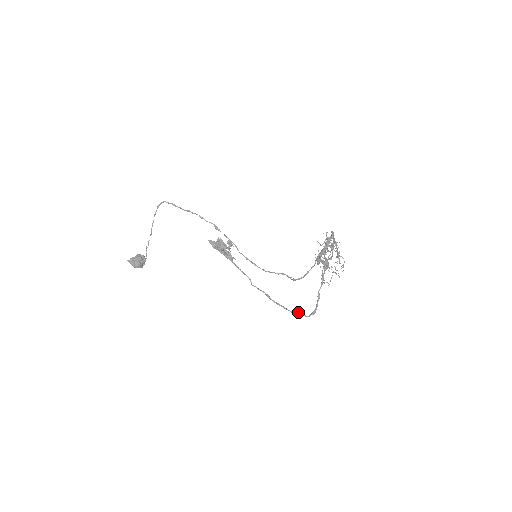
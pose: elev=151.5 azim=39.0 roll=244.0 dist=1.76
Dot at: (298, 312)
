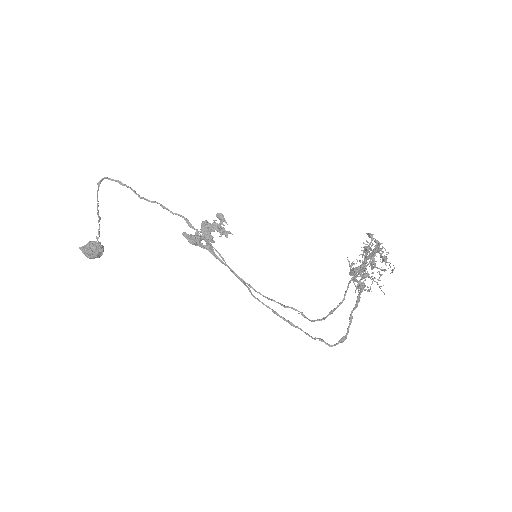
Dot at: (319, 340)
